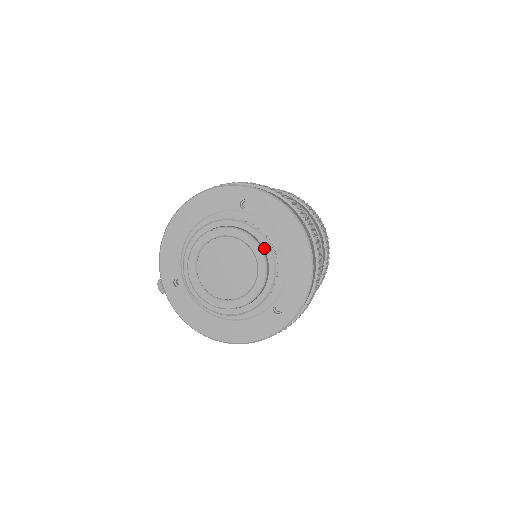
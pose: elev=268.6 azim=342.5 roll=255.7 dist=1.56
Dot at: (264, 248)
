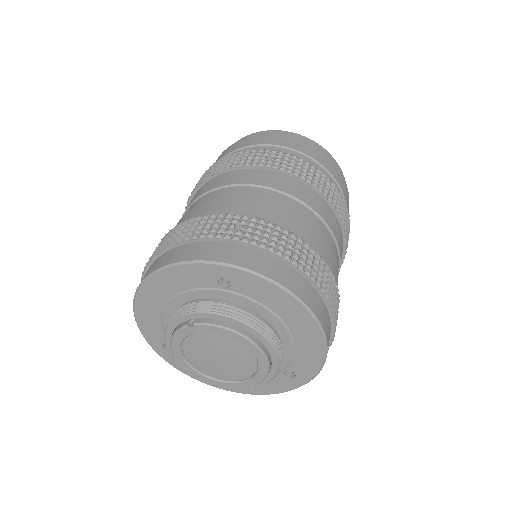
Dot at: (260, 340)
